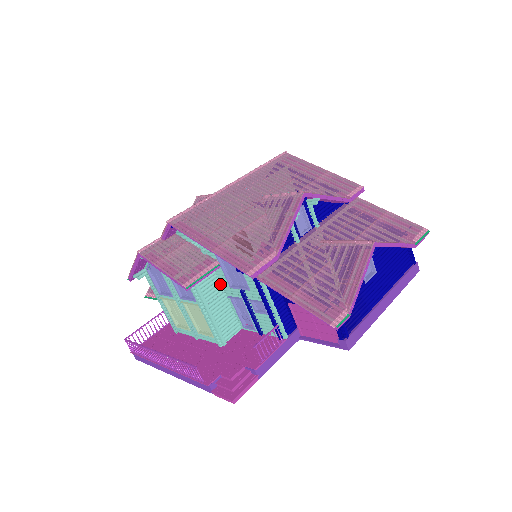
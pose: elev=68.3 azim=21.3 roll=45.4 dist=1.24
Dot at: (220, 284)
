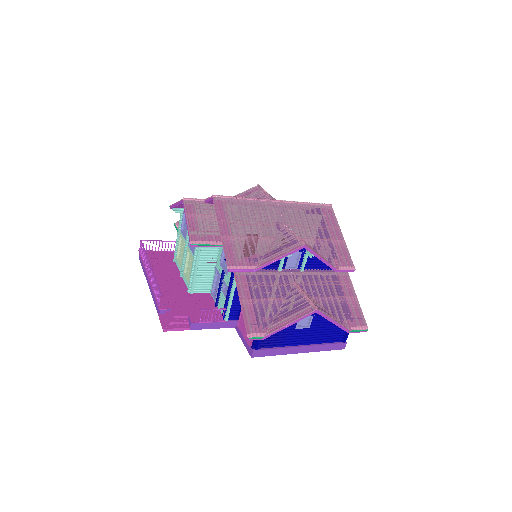
Dot at: (217, 256)
